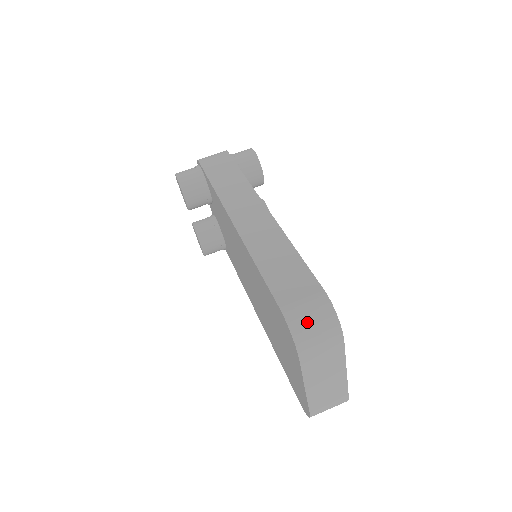
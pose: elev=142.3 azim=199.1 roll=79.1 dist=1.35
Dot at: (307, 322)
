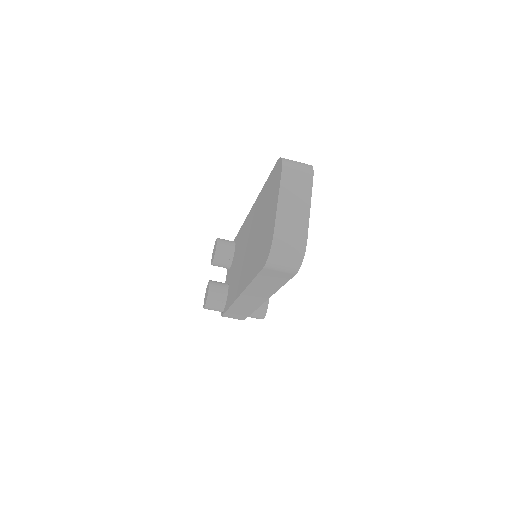
Dot at: occluded
